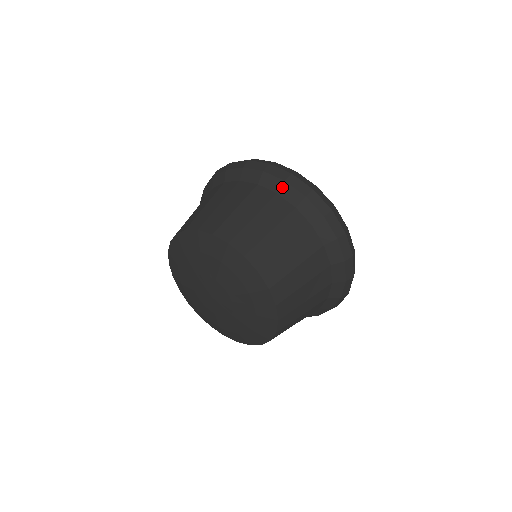
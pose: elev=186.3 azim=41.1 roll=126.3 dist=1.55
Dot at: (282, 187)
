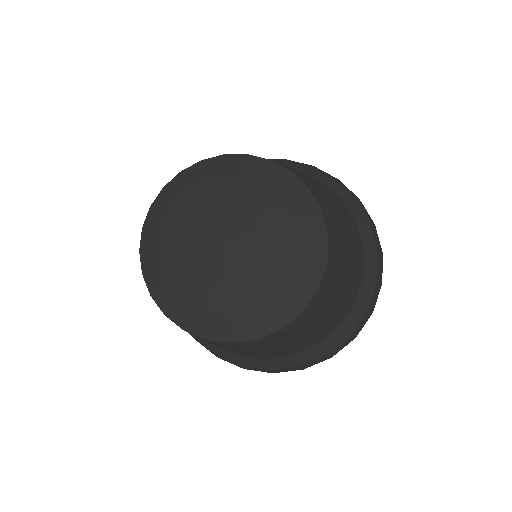
Dot at: (331, 182)
